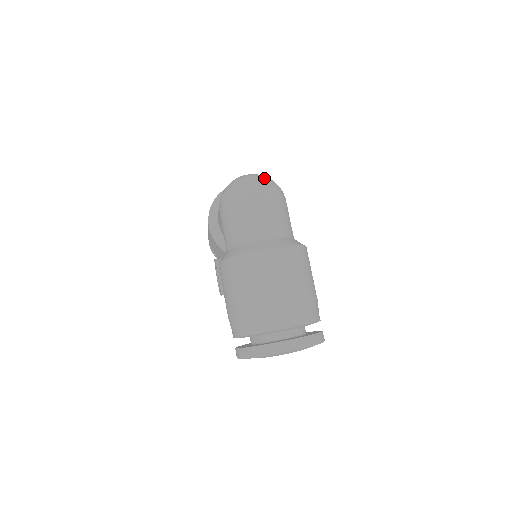
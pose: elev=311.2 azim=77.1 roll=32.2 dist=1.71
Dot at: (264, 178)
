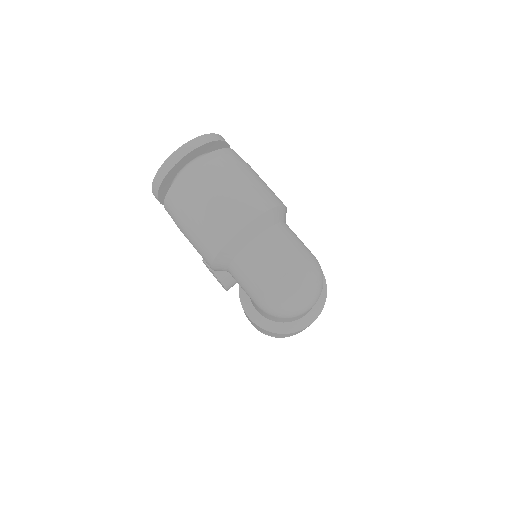
Dot at: (315, 286)
